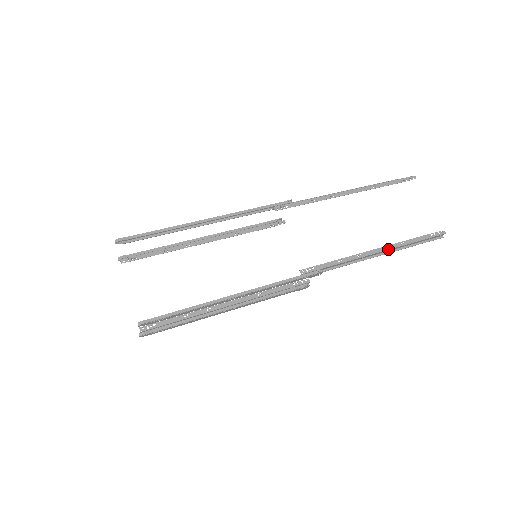
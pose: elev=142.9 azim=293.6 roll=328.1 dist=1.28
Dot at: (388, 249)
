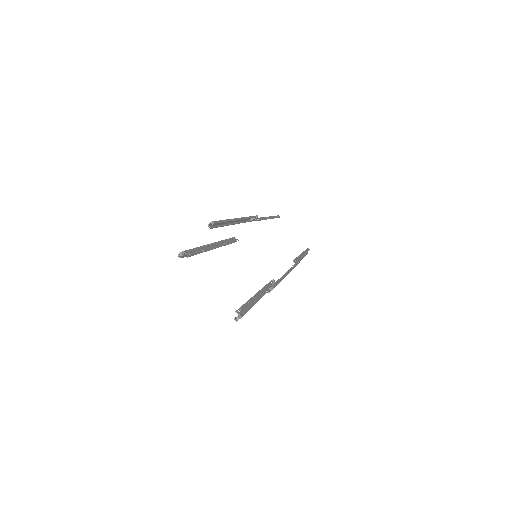
Dot at: (304, 254)
